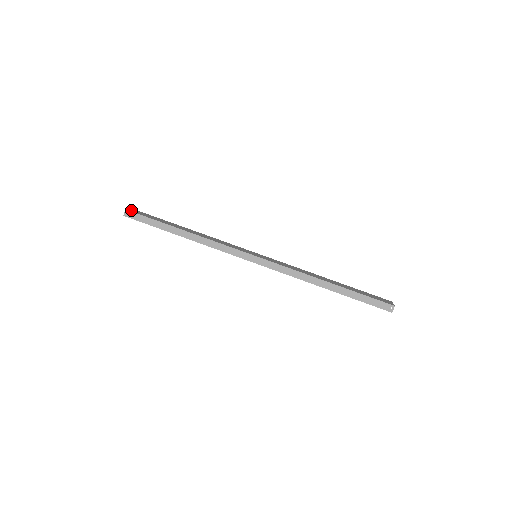
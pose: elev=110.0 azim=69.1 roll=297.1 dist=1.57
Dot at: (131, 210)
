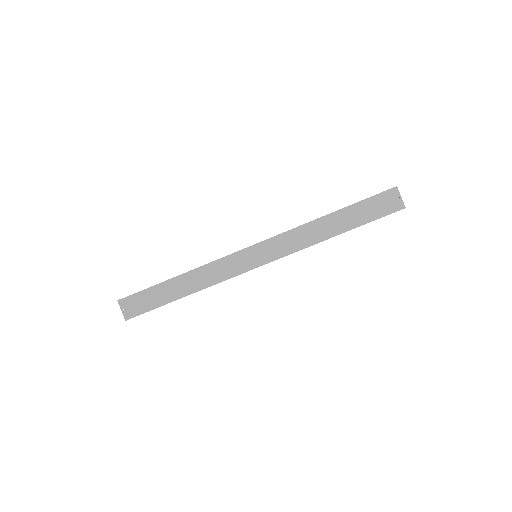
Dot at: (126, 314)
